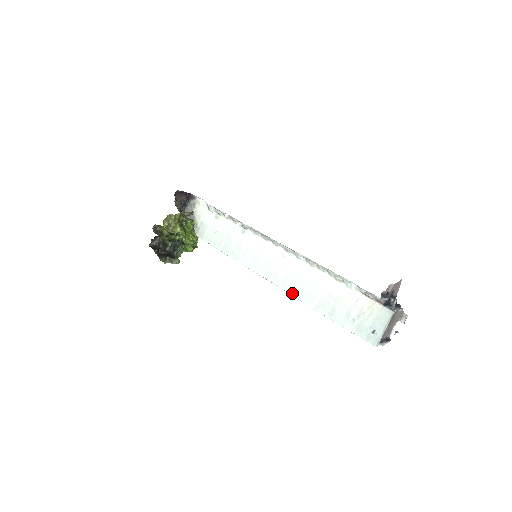
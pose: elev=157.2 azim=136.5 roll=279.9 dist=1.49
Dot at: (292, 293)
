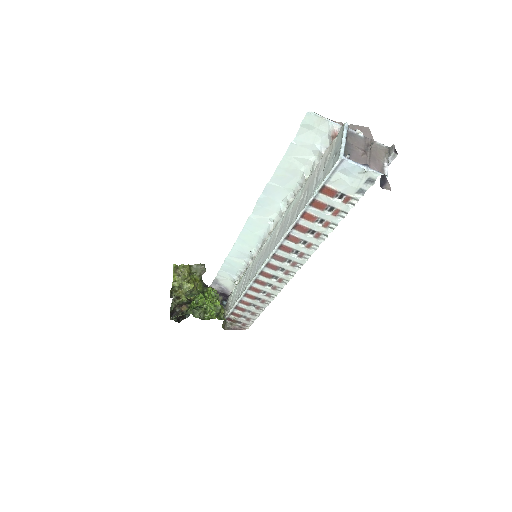
Dot at: (280, 239)
